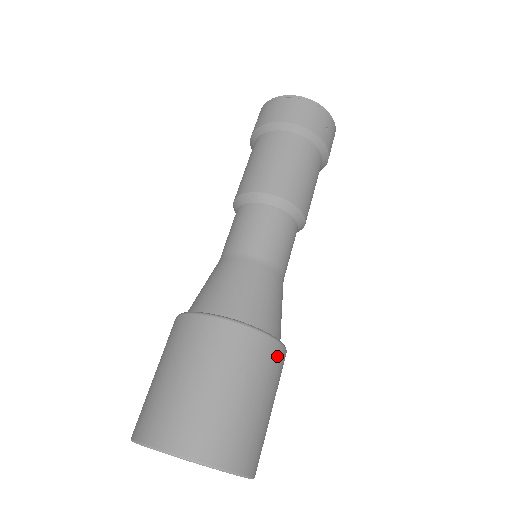
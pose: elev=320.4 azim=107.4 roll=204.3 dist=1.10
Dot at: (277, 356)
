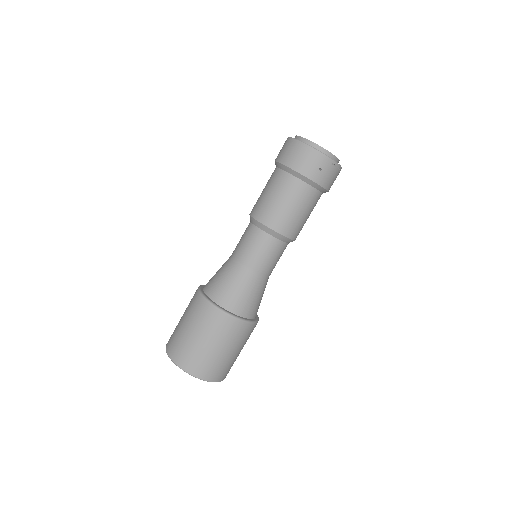
Dot at: (237, 327)
